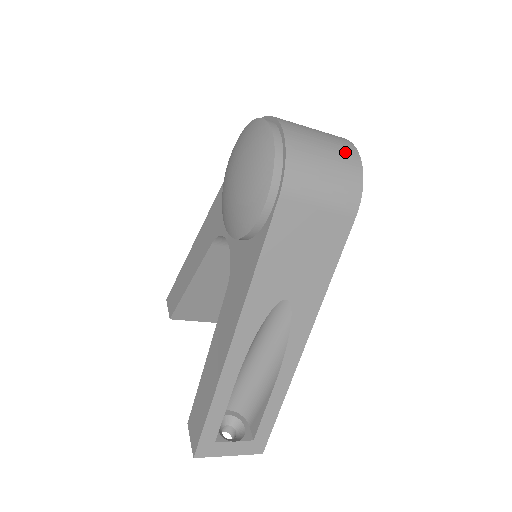
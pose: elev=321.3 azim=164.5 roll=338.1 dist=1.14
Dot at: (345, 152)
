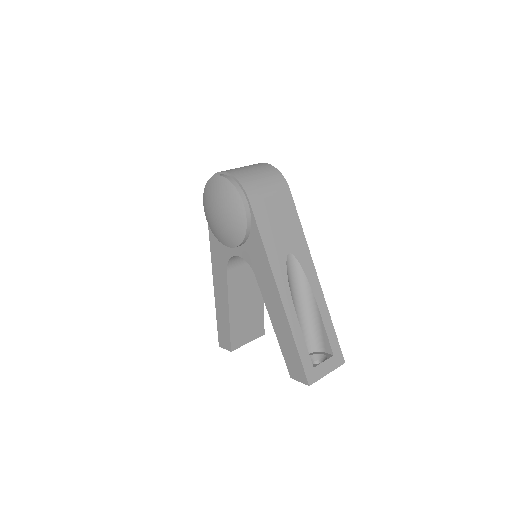
Dot at: (262, 166)
